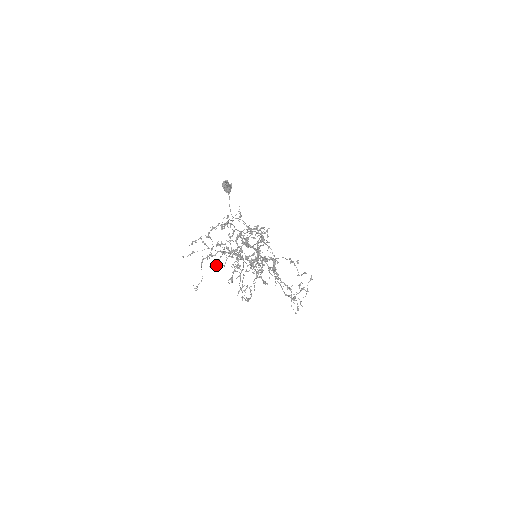
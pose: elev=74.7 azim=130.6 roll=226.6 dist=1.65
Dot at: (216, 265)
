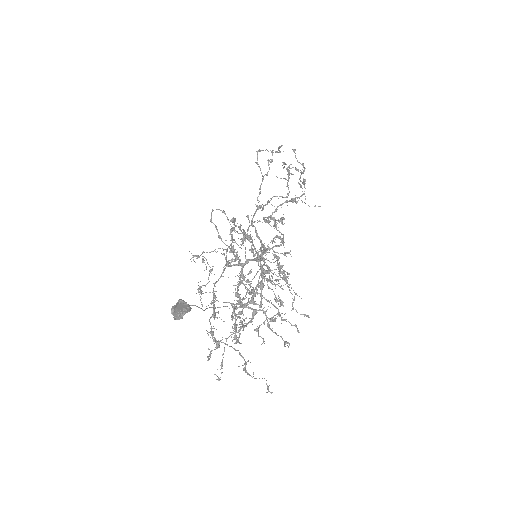
Dot at: occluded
